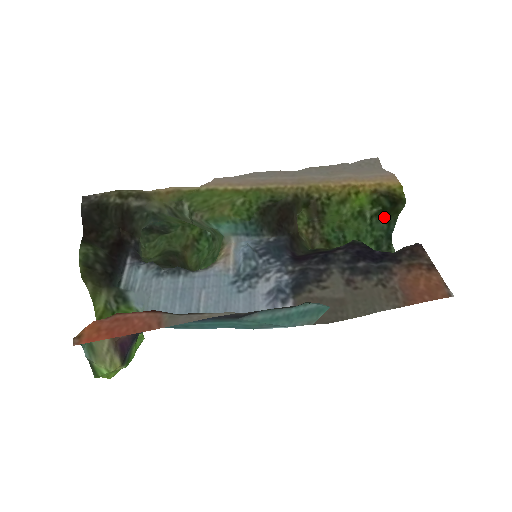
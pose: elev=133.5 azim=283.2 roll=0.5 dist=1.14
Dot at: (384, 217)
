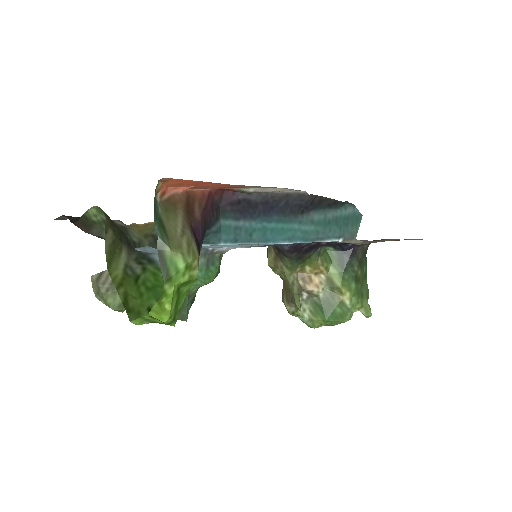
Dot at: occluded
